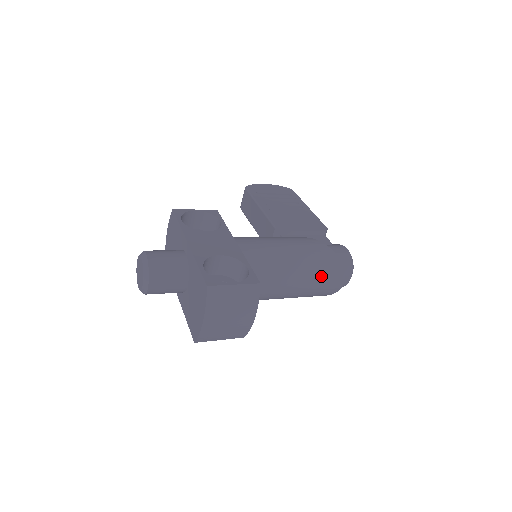
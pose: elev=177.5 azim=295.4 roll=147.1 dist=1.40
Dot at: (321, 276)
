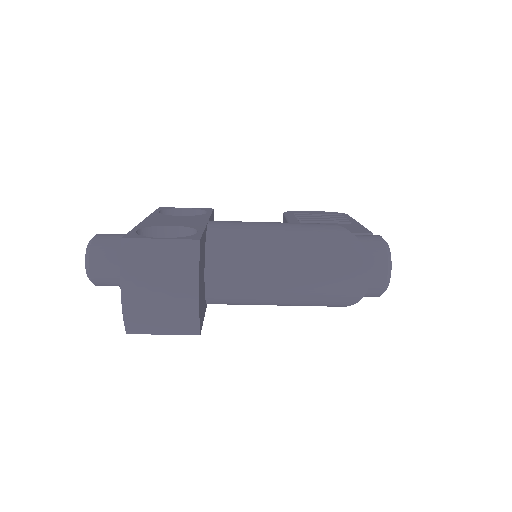
Dot at: (328, 262)
